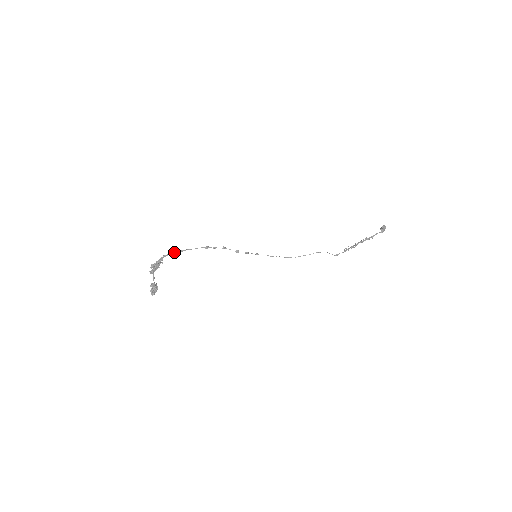
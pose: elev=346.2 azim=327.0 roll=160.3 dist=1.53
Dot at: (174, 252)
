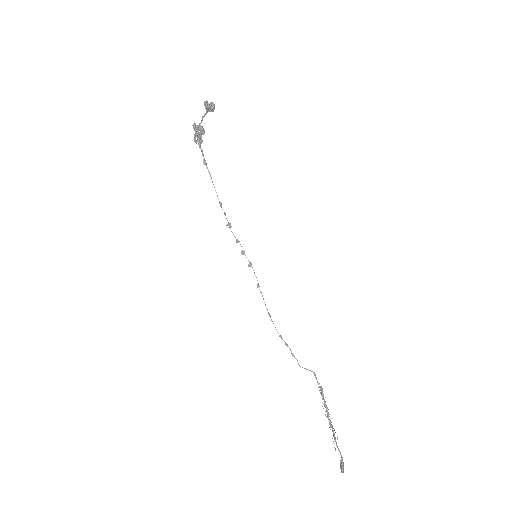
Dot at: (206, 163)
